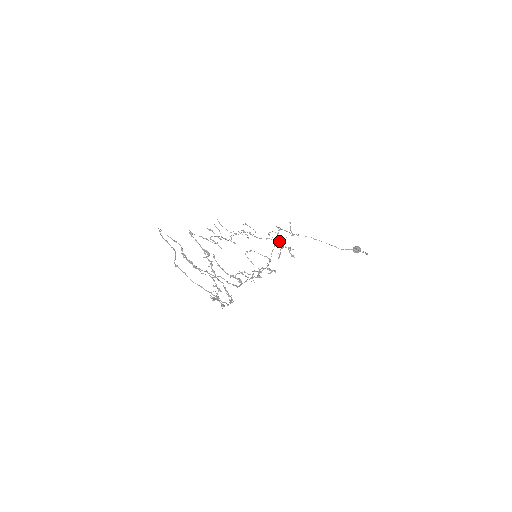
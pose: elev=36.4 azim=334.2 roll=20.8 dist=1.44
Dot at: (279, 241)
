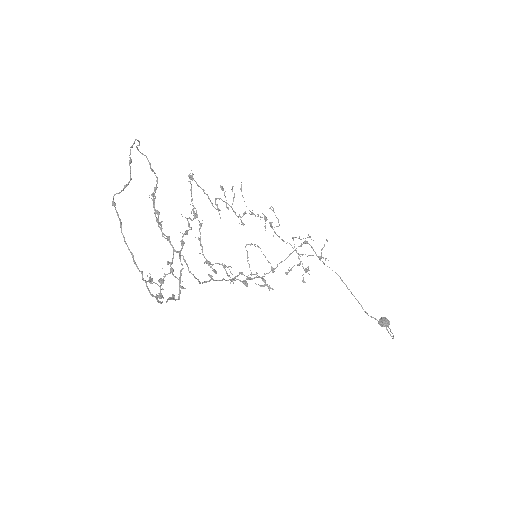
Dot at: (300, 254)
